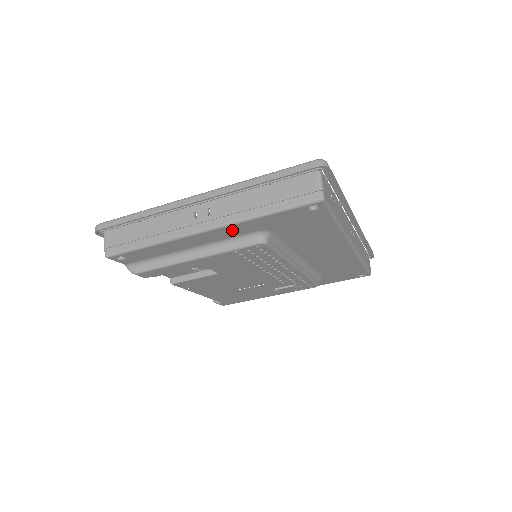
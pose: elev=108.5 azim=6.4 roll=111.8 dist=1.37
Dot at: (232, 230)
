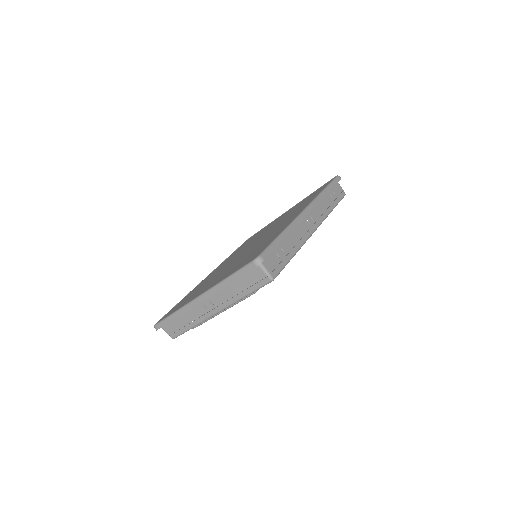
Dot at: occluded
